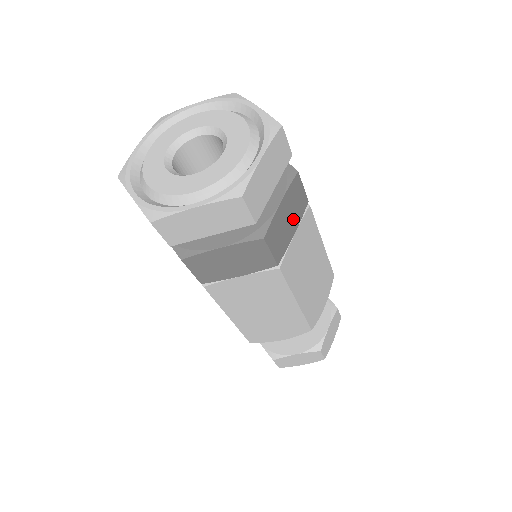
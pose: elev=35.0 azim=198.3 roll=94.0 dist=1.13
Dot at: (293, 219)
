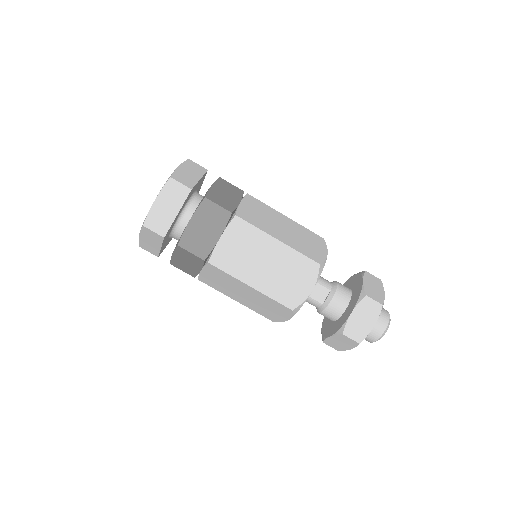
Dot at: (232, 196)
